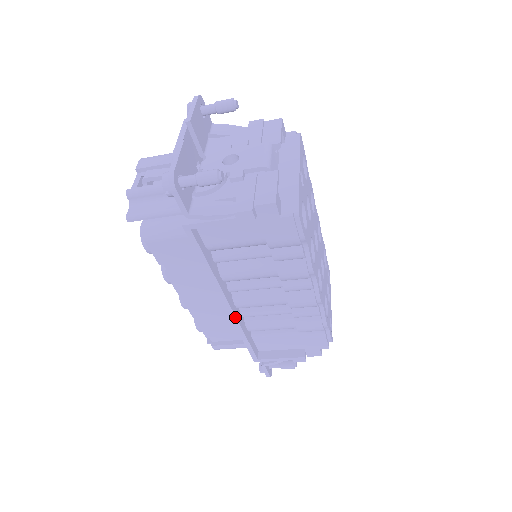
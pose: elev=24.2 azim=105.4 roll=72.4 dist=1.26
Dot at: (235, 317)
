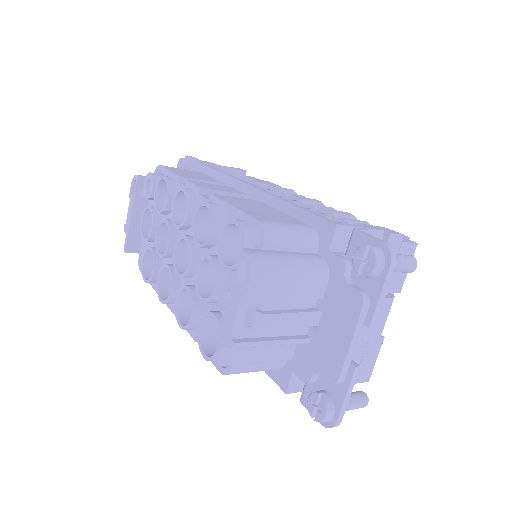
Dot at: occluded
